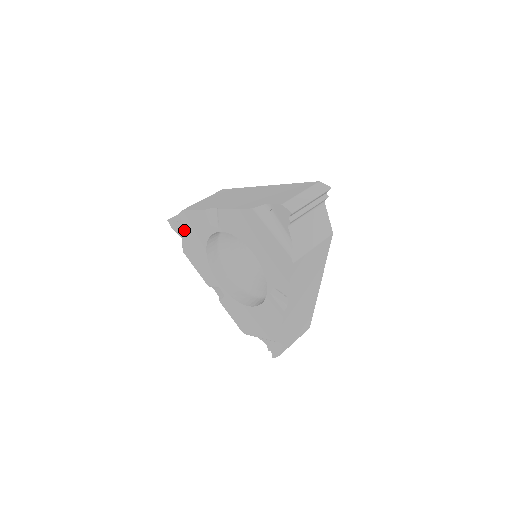
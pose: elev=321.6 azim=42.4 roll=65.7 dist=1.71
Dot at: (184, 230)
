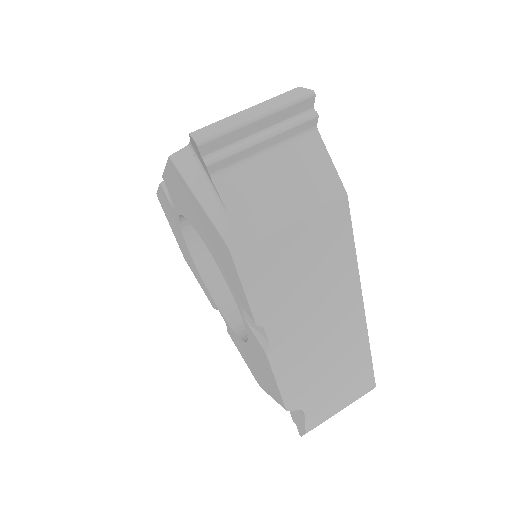
Dot at: (170, 224)
